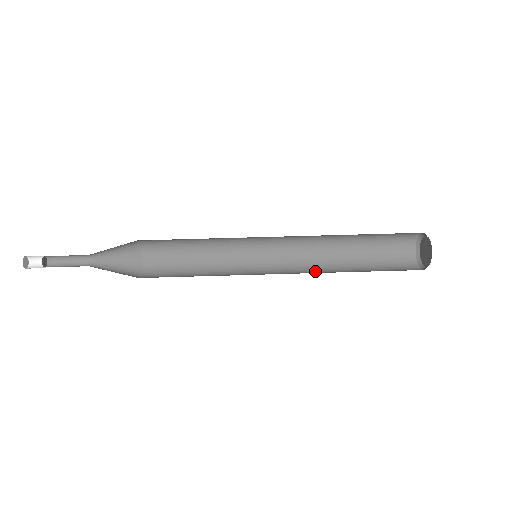
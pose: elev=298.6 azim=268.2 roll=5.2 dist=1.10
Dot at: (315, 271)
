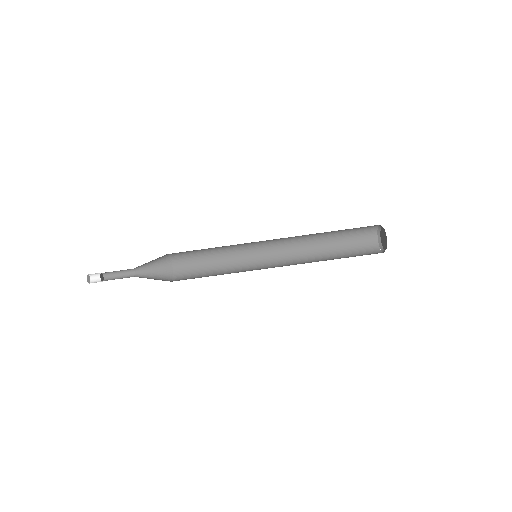
Dot at: (300, 254)
